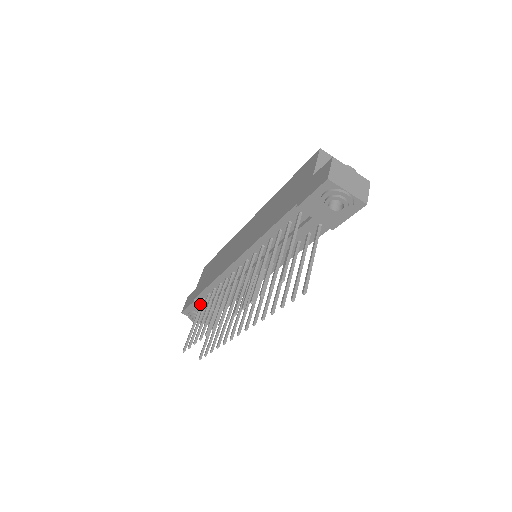
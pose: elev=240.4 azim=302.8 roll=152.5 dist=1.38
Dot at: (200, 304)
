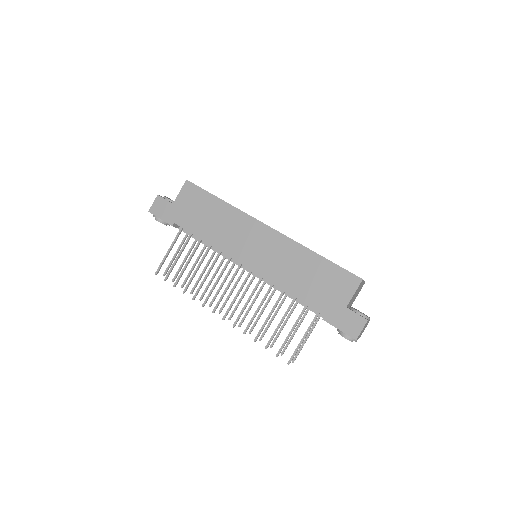
Dot at: (178, 232)
